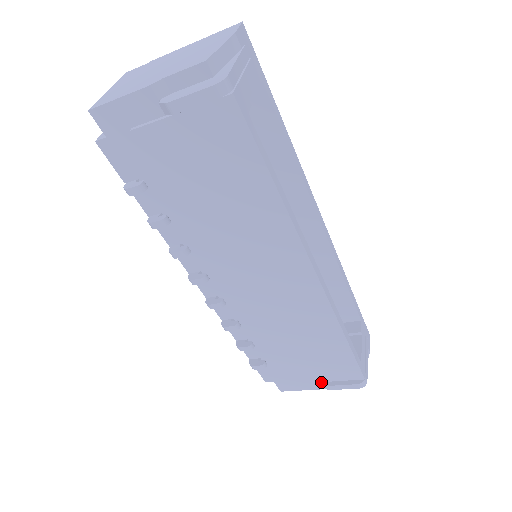
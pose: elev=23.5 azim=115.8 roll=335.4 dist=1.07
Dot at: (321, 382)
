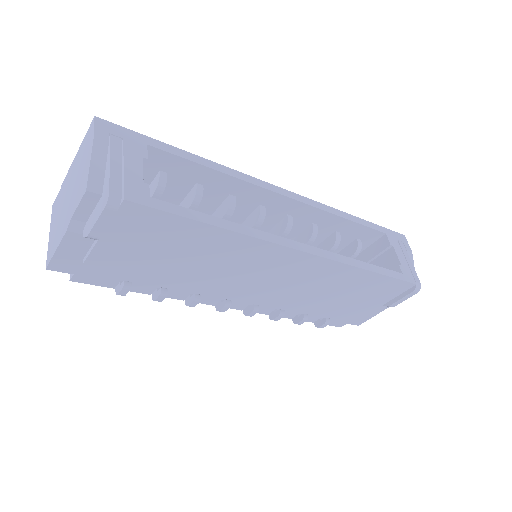
Dot at: (383, 305)
